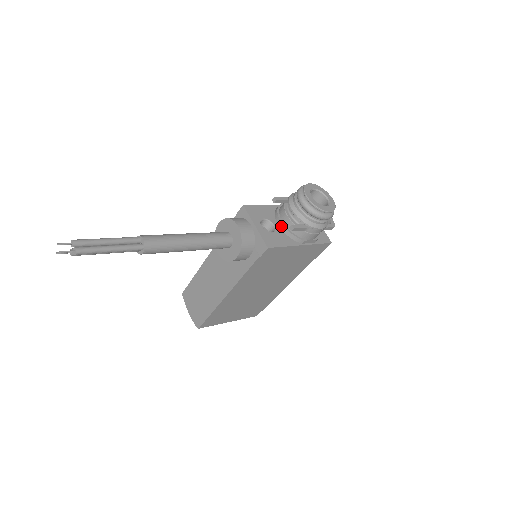
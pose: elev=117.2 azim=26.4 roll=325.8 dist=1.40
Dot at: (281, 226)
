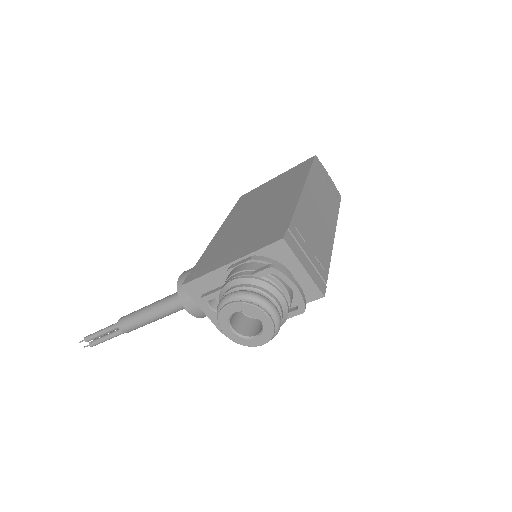
Dot at: occluded
